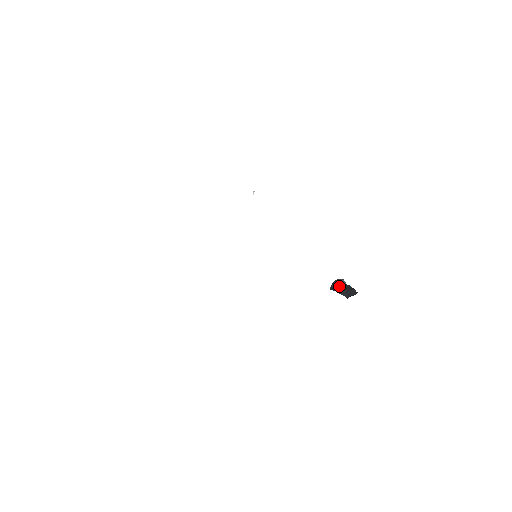
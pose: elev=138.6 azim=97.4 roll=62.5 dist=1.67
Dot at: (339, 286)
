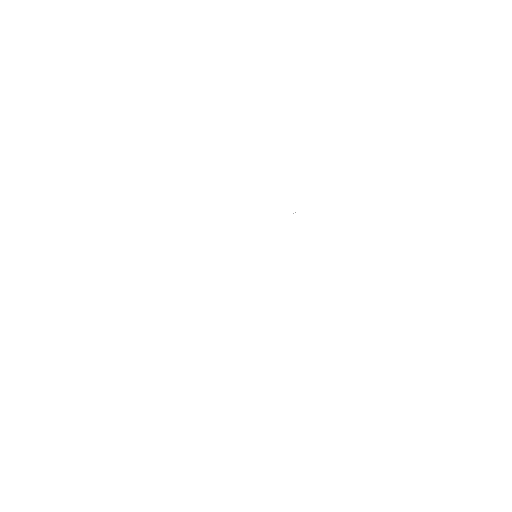
Dot at: occluded
